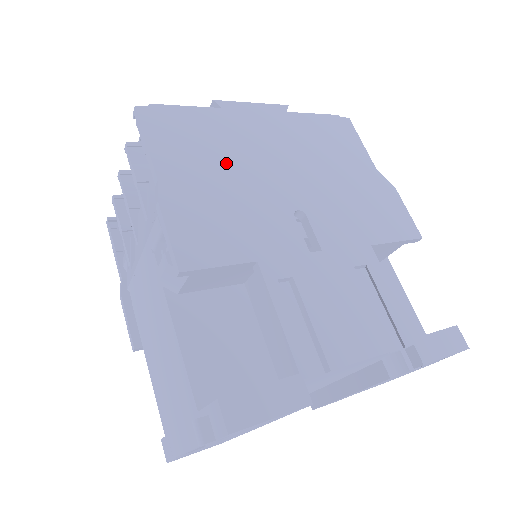
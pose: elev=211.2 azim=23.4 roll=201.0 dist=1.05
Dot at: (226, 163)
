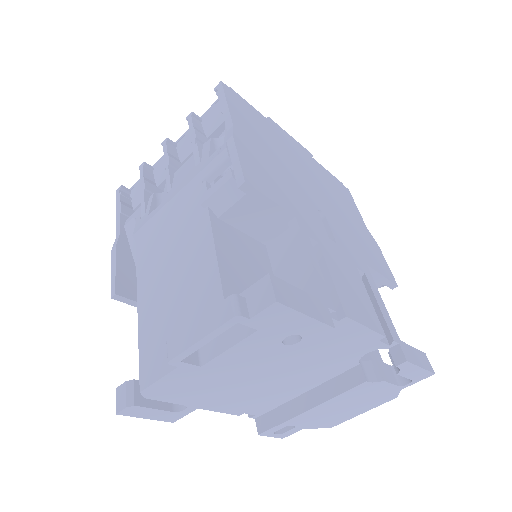
Dot at: (276, 151)
